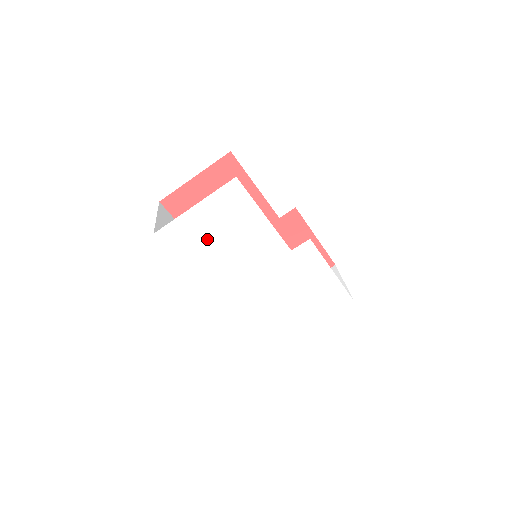
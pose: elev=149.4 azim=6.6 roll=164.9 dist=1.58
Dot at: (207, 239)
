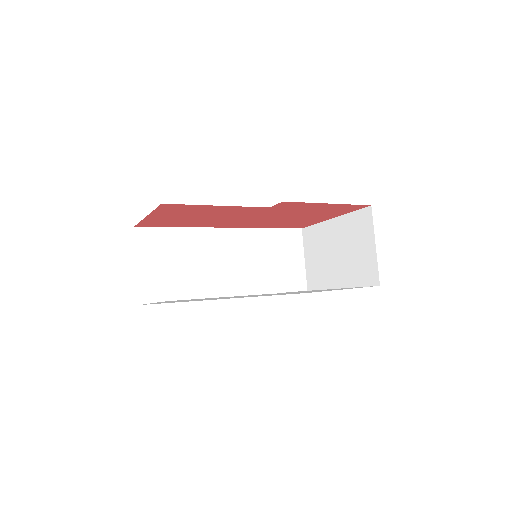
Dot at: occluded
